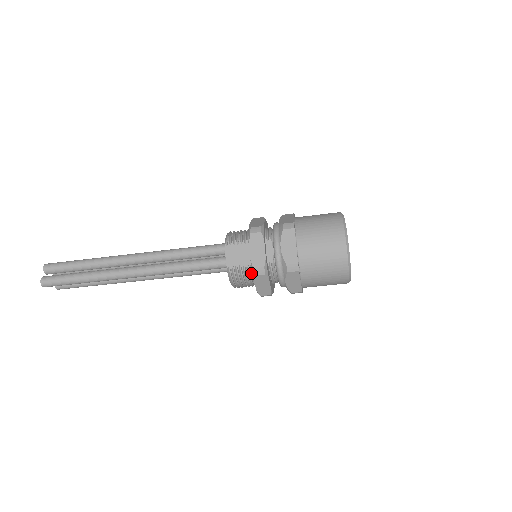
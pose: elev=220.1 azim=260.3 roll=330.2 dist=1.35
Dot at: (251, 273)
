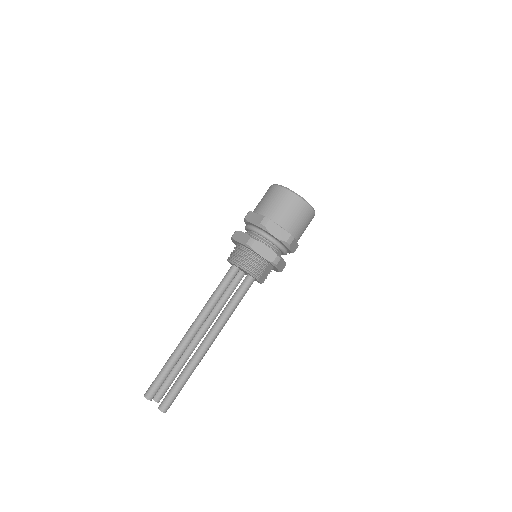
Dot at: (237, 245)
